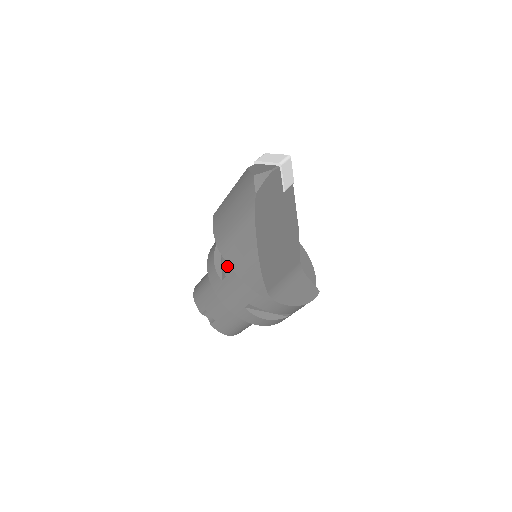
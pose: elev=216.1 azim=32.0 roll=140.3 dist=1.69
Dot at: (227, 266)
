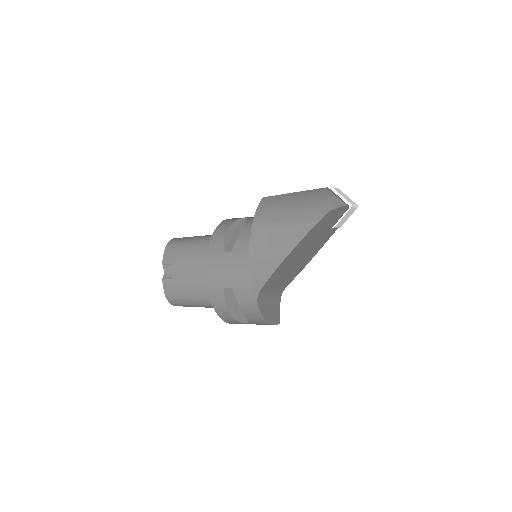
Dot at: (241, 244)
